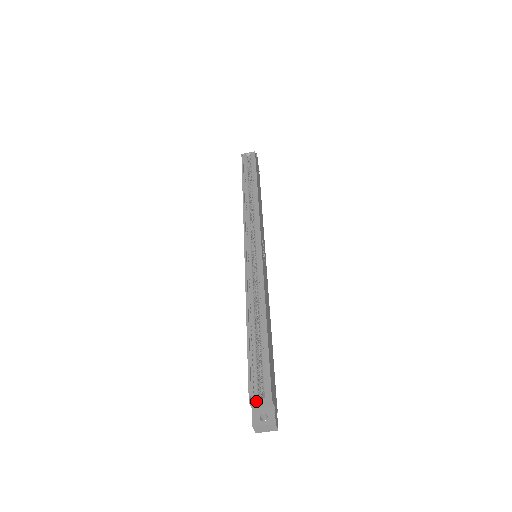
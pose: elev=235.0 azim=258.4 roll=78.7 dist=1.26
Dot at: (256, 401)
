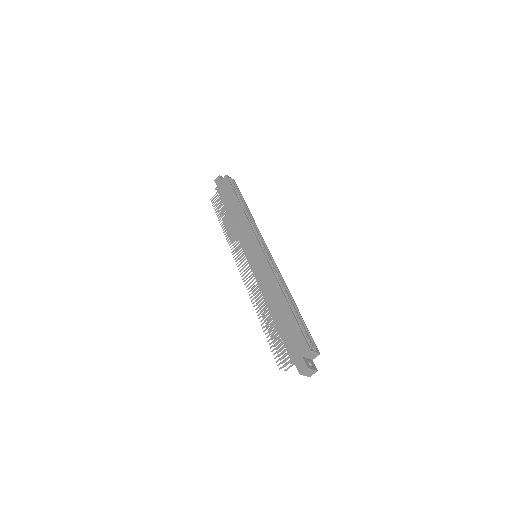
Dot at: (314, 351)
